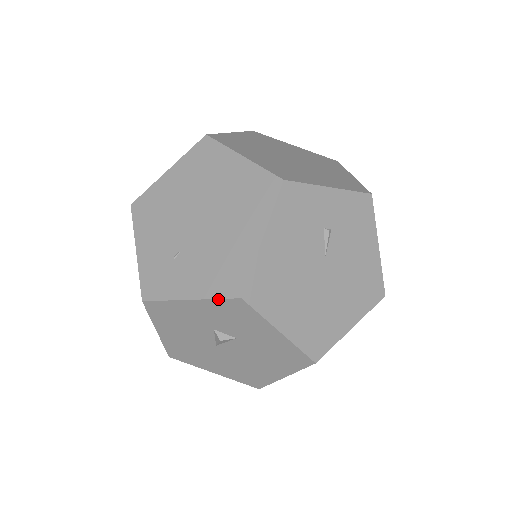
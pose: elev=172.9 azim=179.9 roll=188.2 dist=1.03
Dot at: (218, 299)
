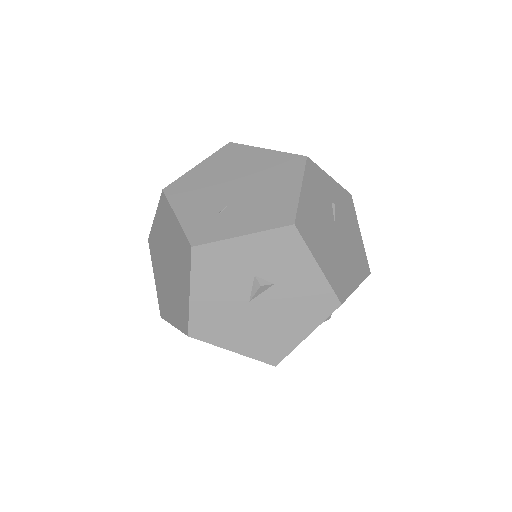
Dot at: (272, 229)
